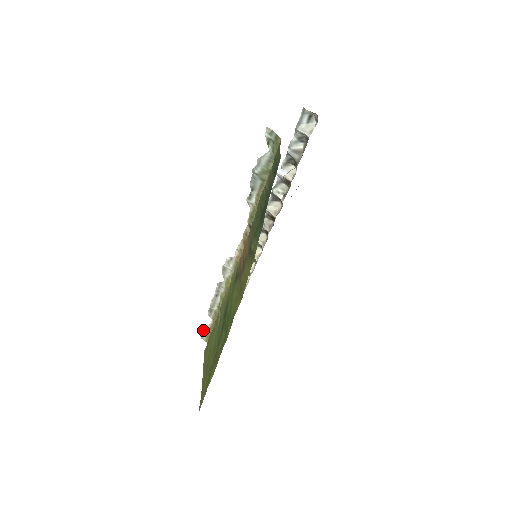
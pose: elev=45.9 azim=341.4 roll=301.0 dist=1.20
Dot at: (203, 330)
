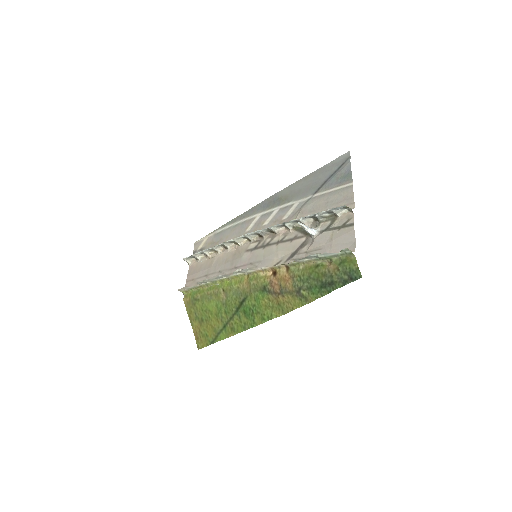
Dot at: (184, 288)
